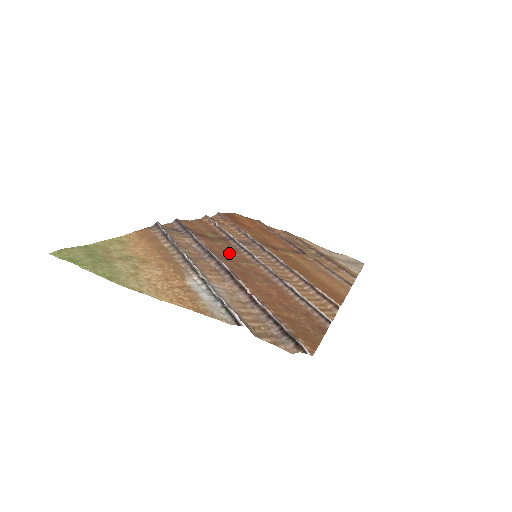
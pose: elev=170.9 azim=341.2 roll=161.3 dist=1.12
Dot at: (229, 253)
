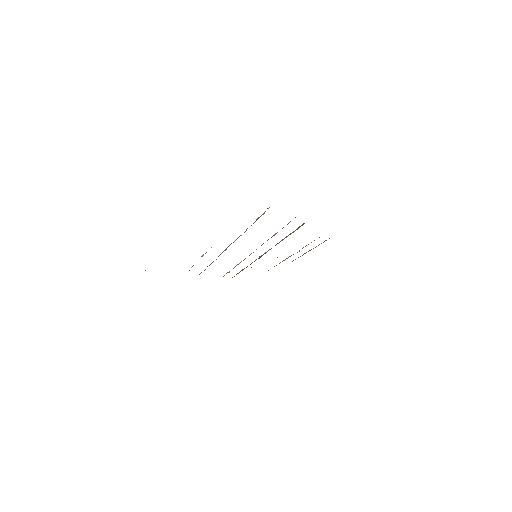
Dot at: occluded
